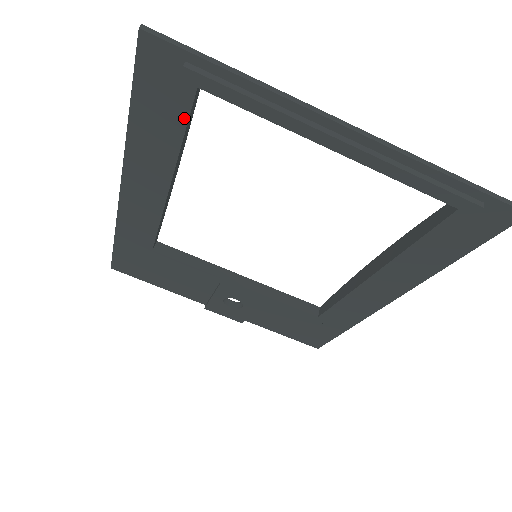
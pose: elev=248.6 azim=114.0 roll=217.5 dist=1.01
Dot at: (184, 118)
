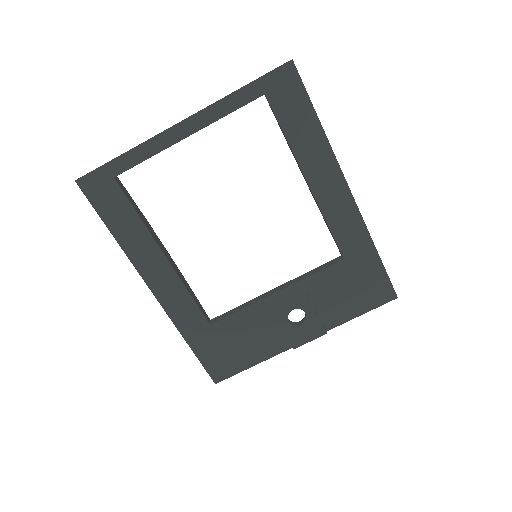
Dot at: (126, 201)
